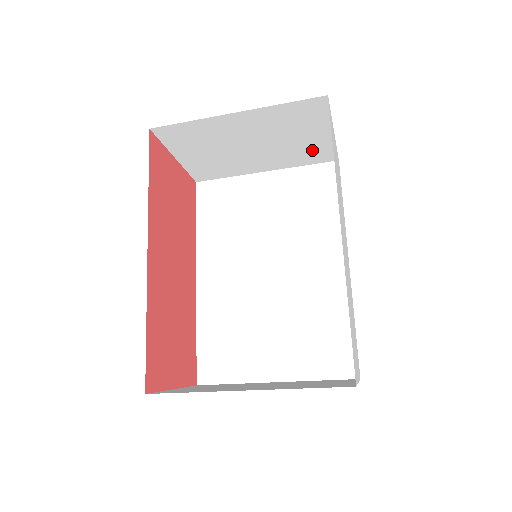
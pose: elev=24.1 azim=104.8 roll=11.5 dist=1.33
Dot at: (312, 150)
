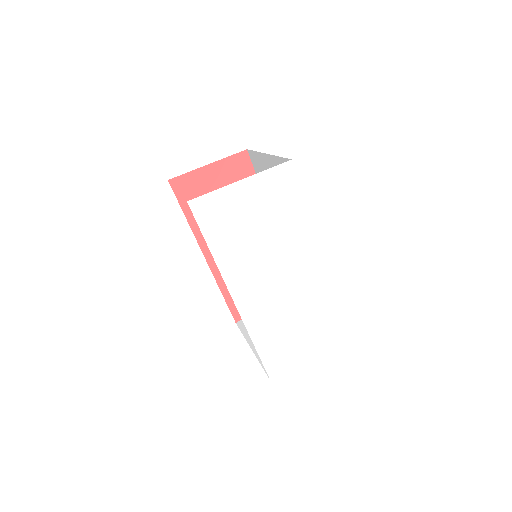
Dot at: occluded
